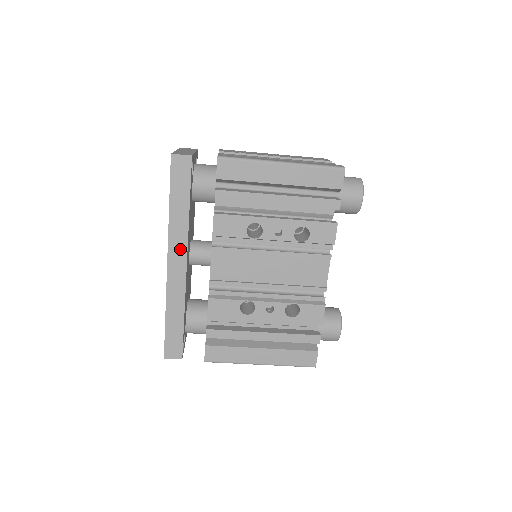
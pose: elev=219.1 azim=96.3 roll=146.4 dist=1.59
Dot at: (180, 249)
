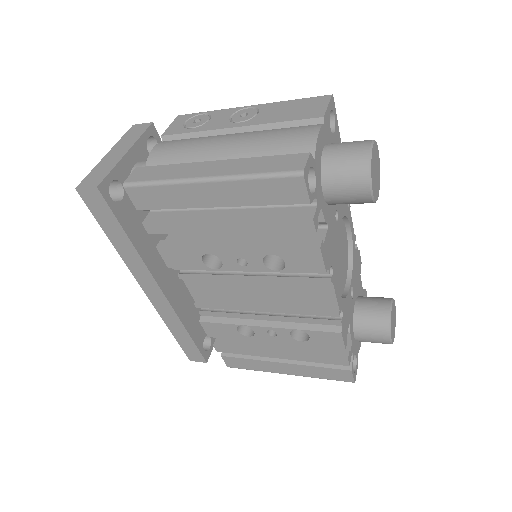
Dot at: (147, 278)
